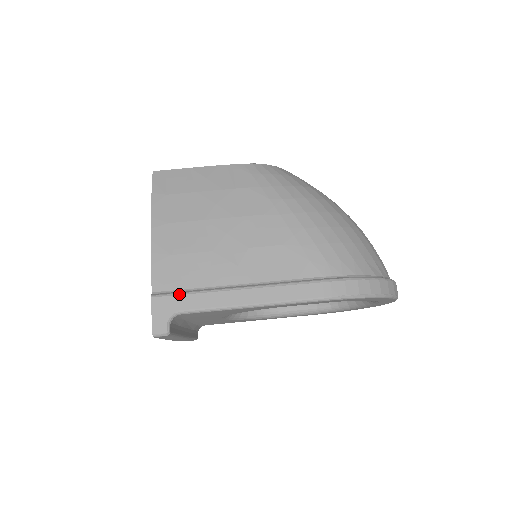
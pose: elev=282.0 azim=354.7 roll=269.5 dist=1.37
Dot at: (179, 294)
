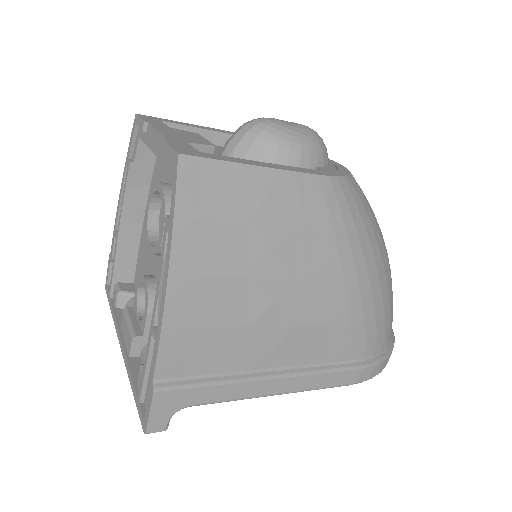
Dot at: (194, 386)
